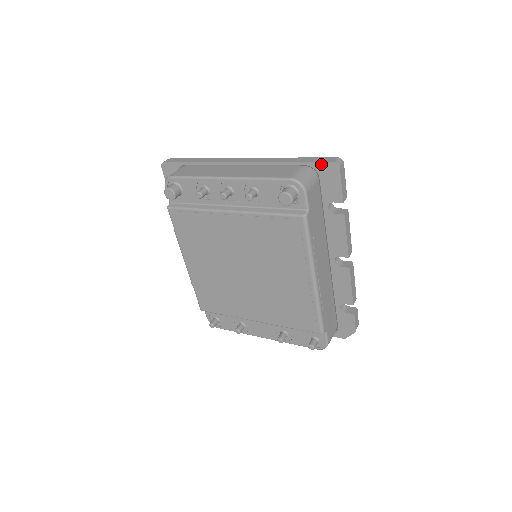
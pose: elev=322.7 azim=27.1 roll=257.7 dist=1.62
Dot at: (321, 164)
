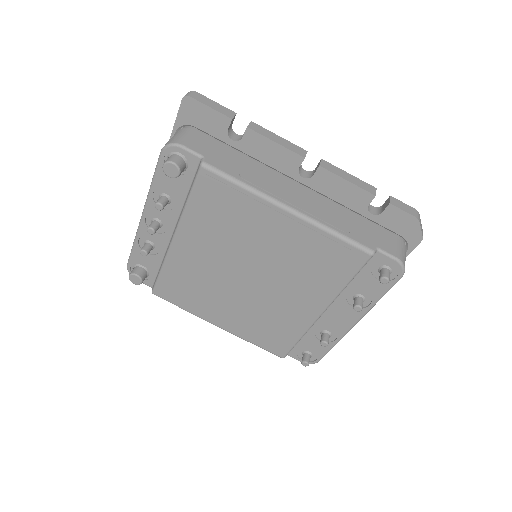
Dot at: (180, 115)
